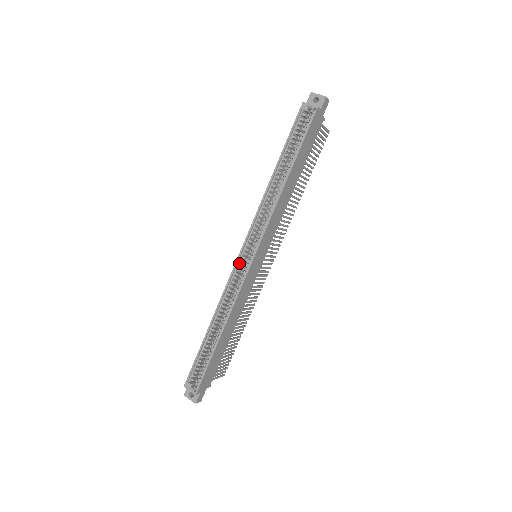
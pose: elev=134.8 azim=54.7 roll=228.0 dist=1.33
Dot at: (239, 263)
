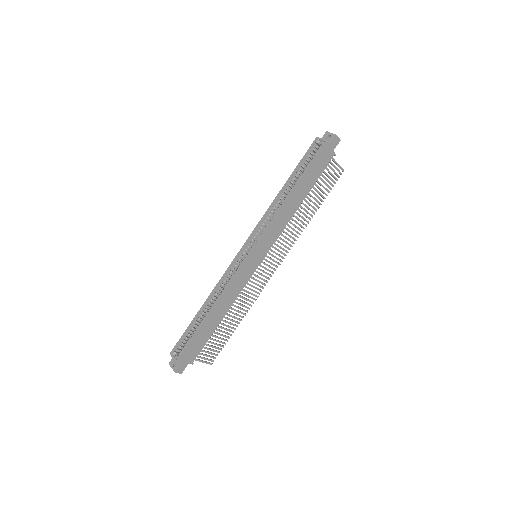
Dot at: (239, 257)
